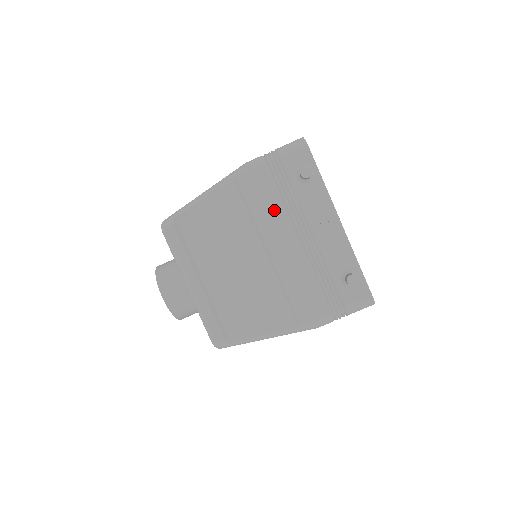
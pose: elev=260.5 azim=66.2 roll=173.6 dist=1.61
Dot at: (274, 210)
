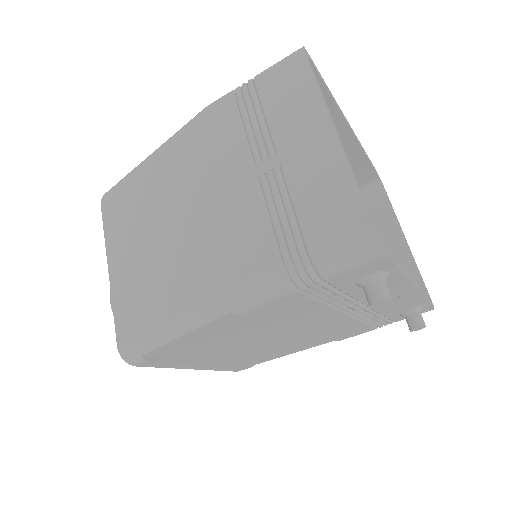
Dot at: (310, 313)
